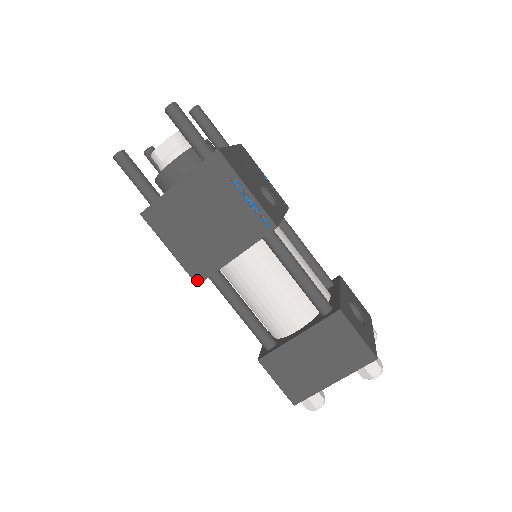
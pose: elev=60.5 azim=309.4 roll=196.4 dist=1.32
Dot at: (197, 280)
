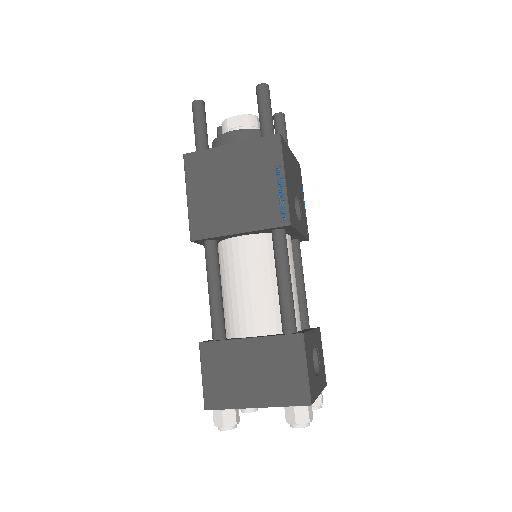
Dot at: (193, 236)
